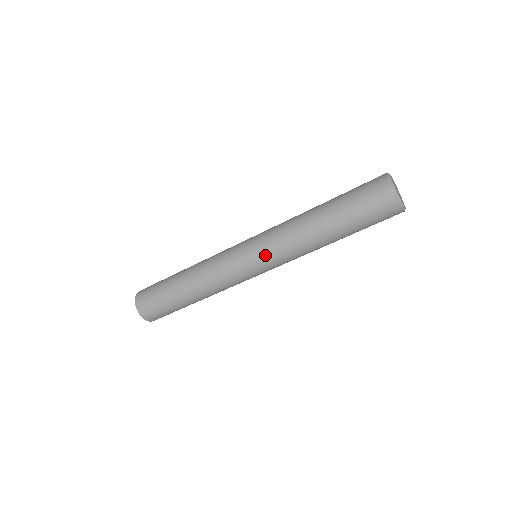
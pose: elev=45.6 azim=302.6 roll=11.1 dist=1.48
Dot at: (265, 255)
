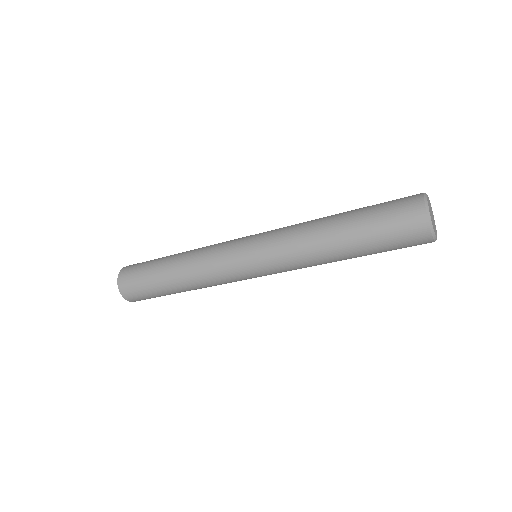
Dot at: (264, 254)
